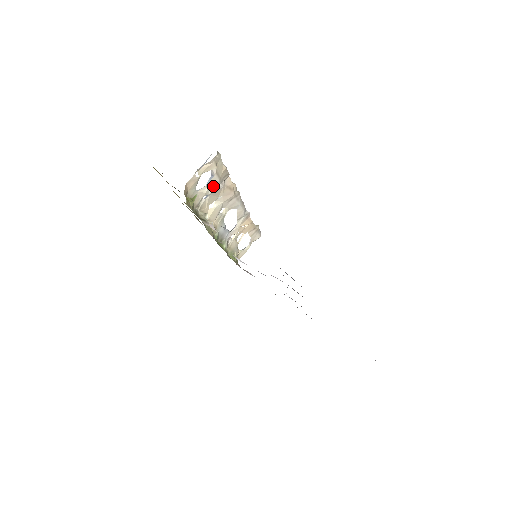
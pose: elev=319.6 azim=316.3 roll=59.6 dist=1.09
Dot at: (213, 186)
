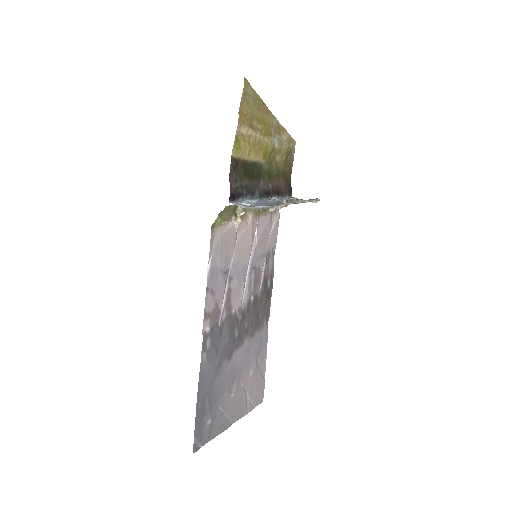
Dot at: occluded
